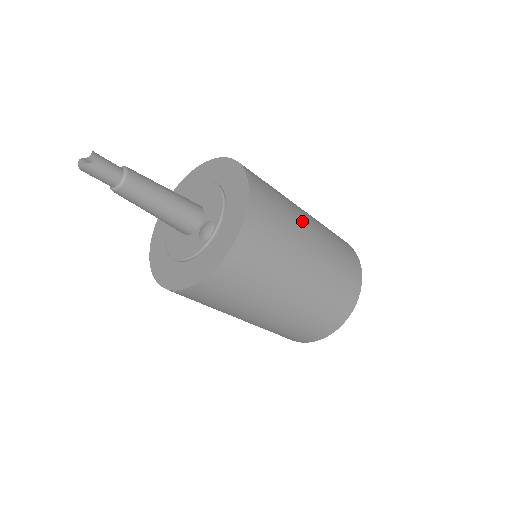
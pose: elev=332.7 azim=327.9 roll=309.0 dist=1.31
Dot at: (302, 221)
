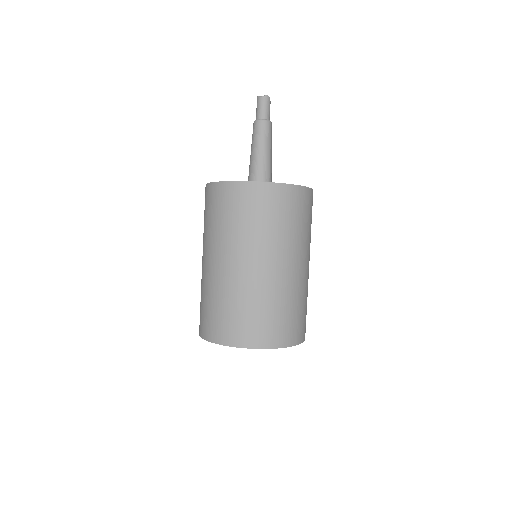
Dot at: occluded
